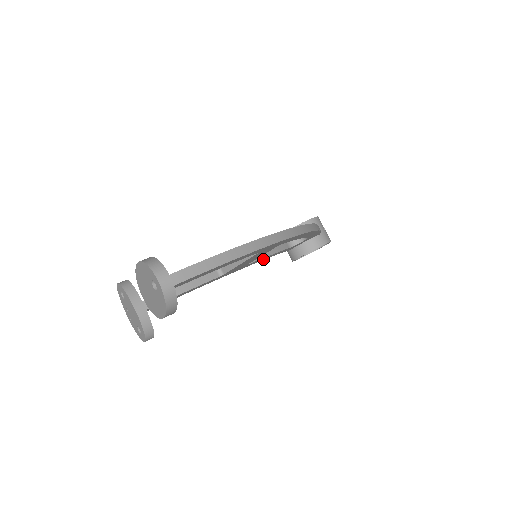
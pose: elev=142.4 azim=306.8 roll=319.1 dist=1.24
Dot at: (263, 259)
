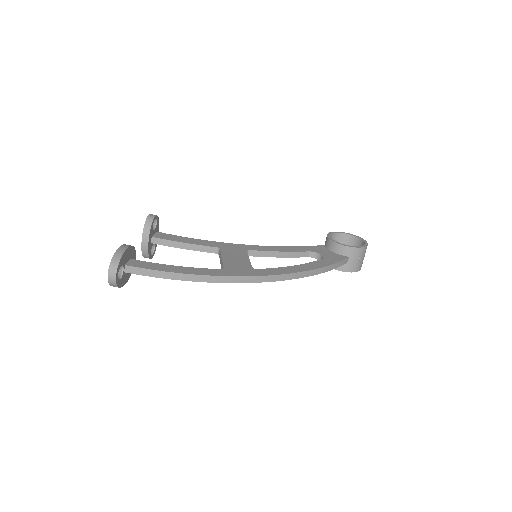
Dot at: occluded
